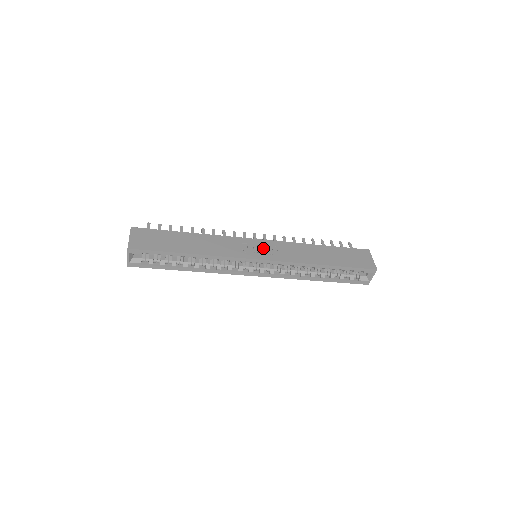
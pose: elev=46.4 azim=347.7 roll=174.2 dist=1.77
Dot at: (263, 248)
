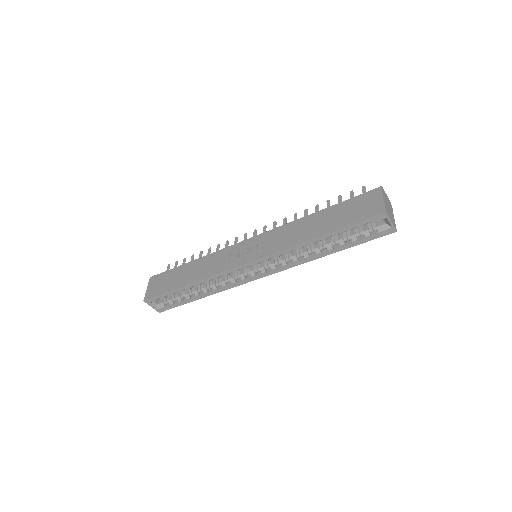
Dot at: (254, 247)
